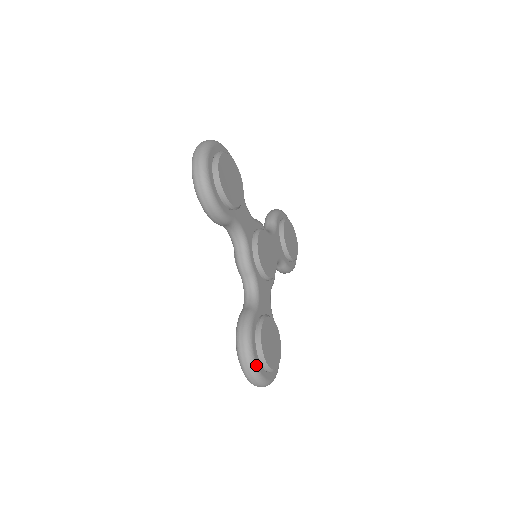
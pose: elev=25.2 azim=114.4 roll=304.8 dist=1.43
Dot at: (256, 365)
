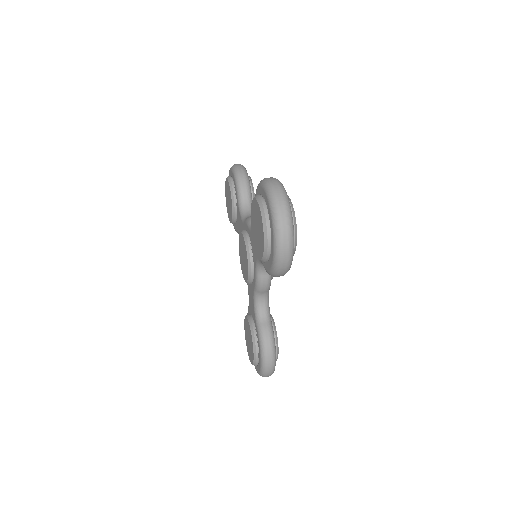
Dot at: (274, 369)
